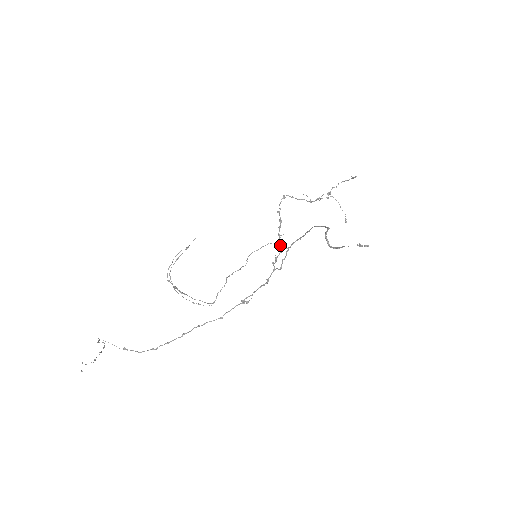
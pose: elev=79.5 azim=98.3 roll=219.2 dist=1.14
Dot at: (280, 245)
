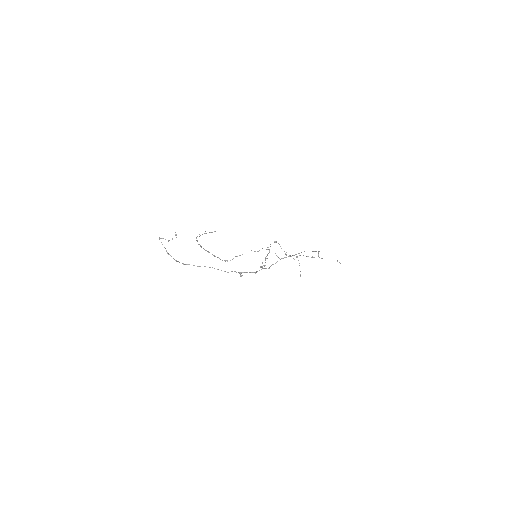
Dot at: (265, 262)
